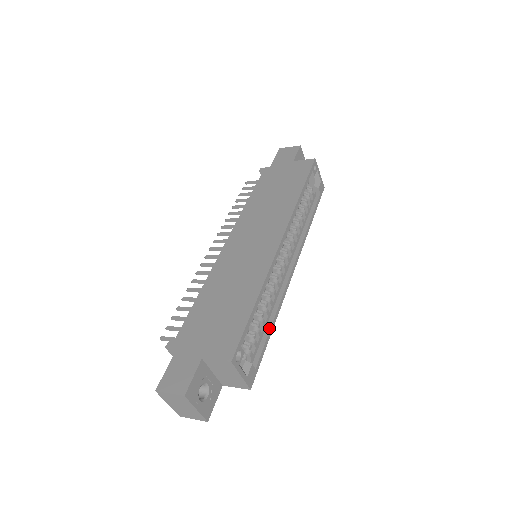
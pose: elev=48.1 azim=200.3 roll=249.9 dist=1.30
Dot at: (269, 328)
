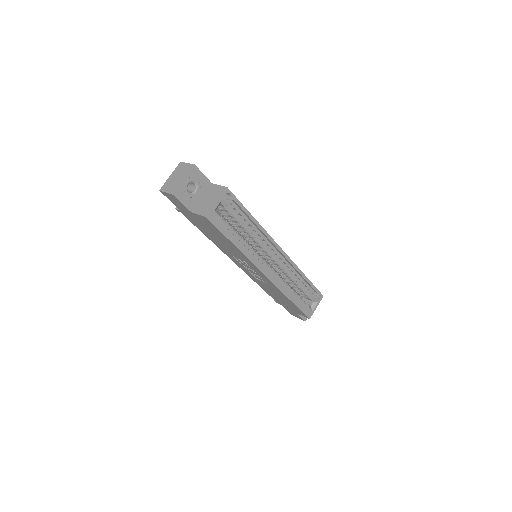
Dot at: (236, 242)
